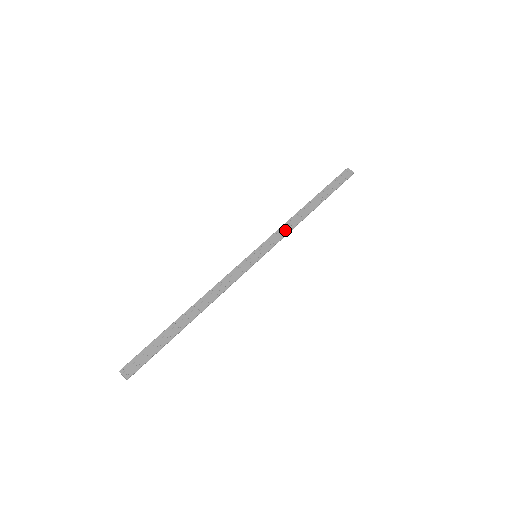
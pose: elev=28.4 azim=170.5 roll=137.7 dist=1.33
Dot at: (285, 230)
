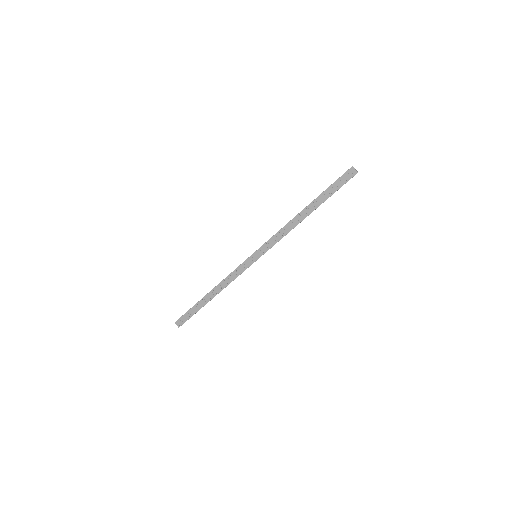
Dot at: (280, 235)
